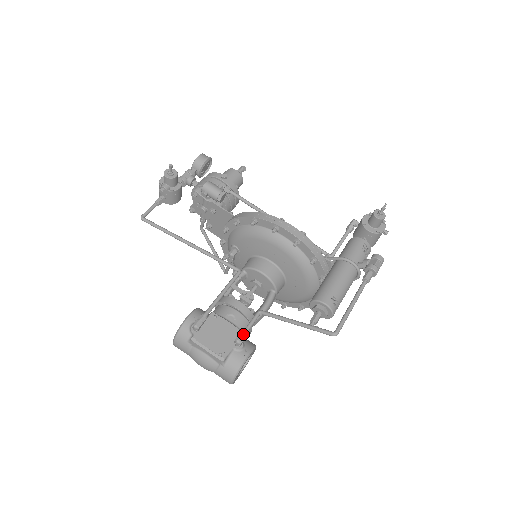
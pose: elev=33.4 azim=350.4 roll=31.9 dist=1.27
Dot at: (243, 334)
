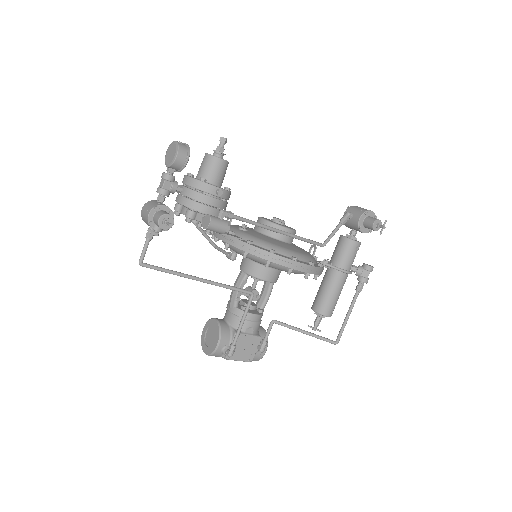
Dot at: occluded
